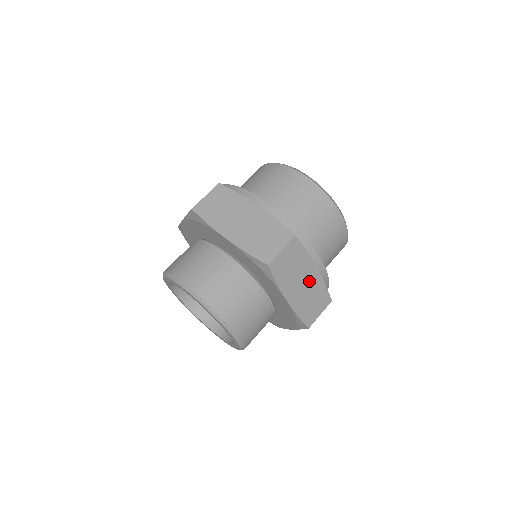
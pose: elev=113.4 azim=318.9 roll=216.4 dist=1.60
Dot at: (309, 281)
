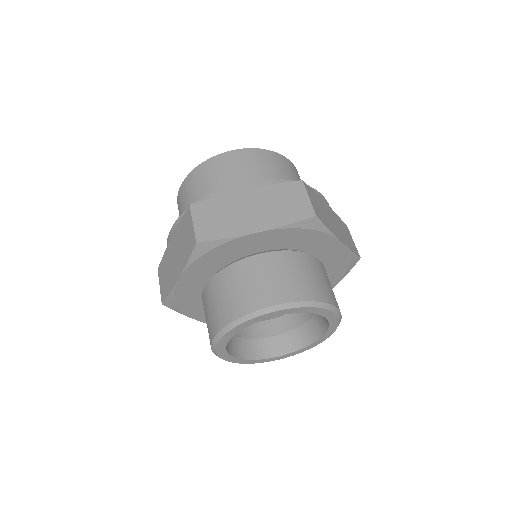
Dot at: (332, 217)
